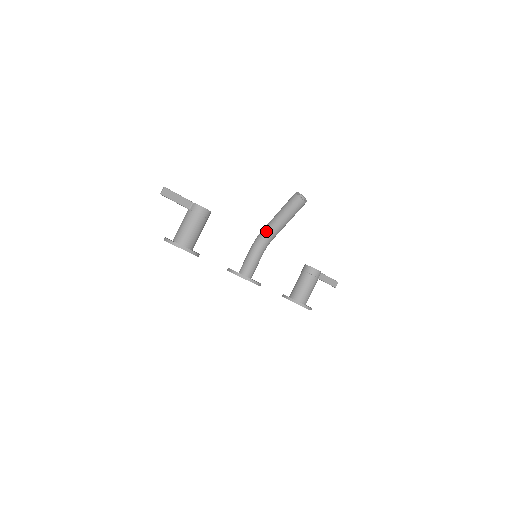
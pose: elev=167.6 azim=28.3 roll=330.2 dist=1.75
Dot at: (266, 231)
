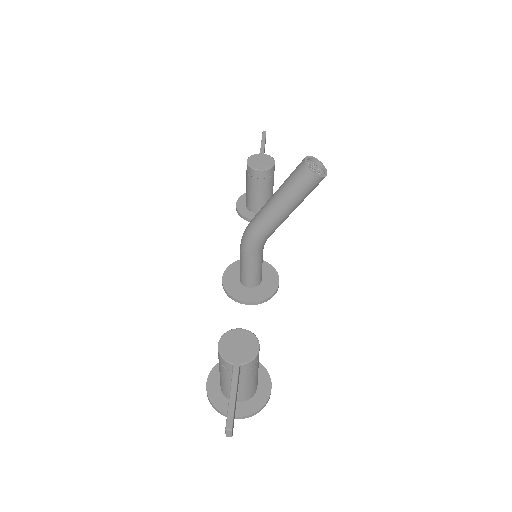
Dot at: (269, 234)
